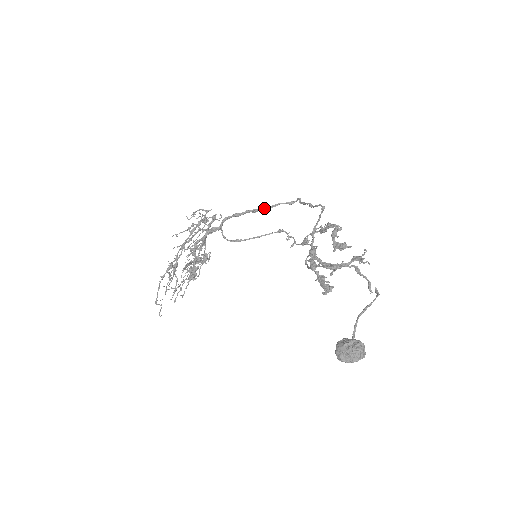
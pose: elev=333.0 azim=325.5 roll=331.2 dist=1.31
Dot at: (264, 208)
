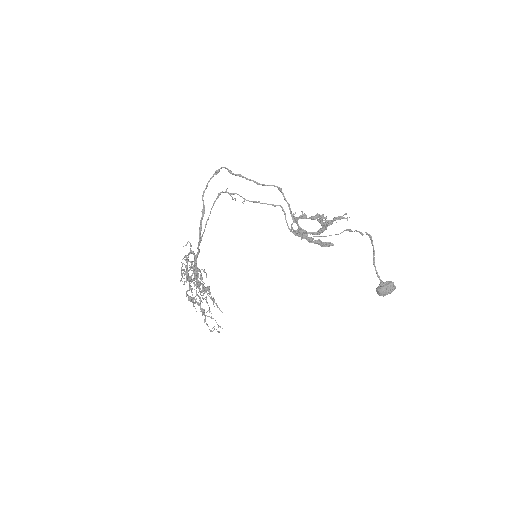
Dot at: (202, 198)
